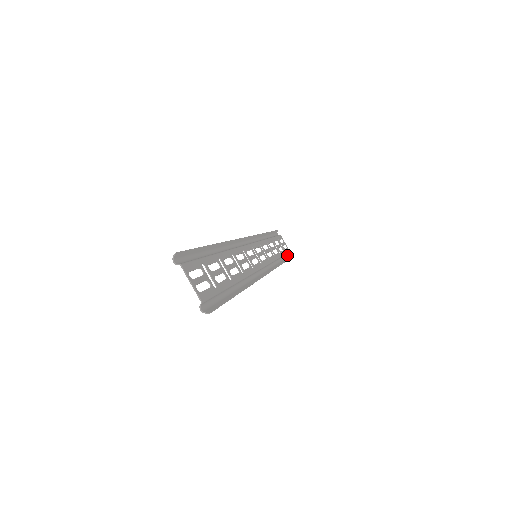
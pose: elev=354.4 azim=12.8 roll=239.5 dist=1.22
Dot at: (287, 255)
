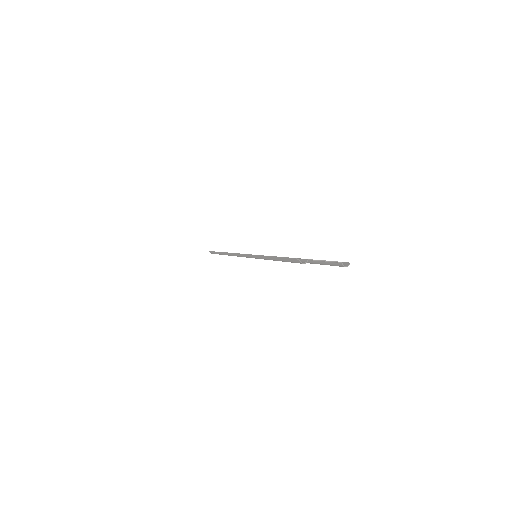
Dot at: occluded
